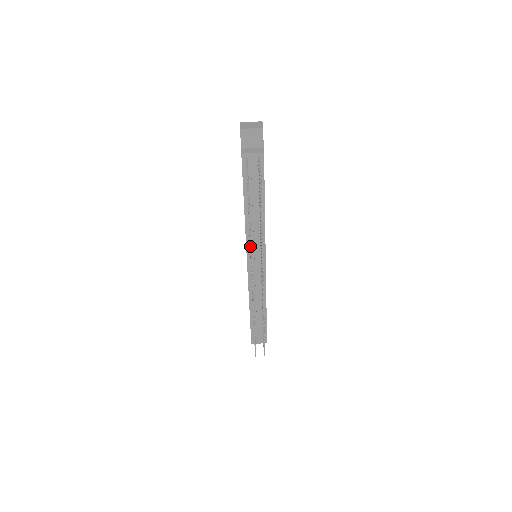
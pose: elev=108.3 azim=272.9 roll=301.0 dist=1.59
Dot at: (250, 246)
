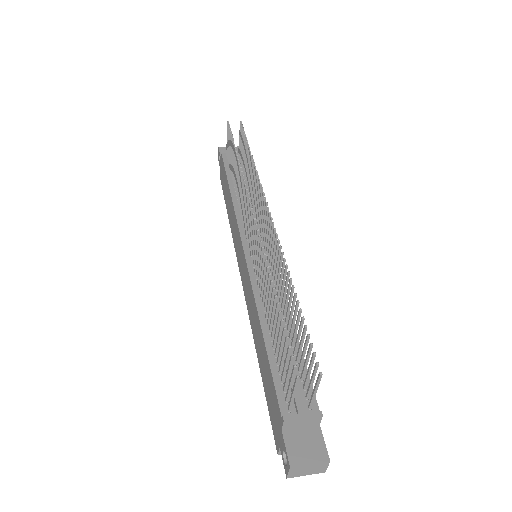
Dot at: (241, 172)
